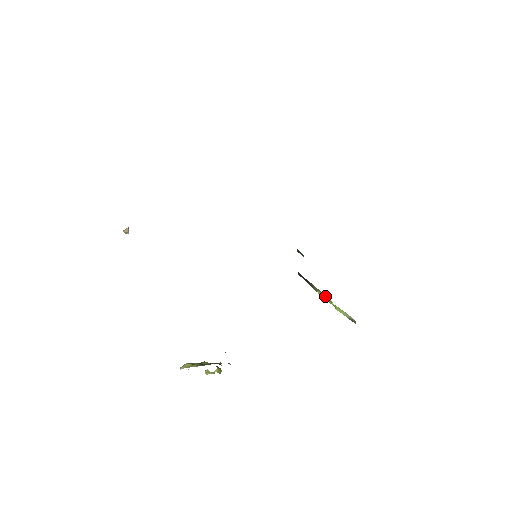
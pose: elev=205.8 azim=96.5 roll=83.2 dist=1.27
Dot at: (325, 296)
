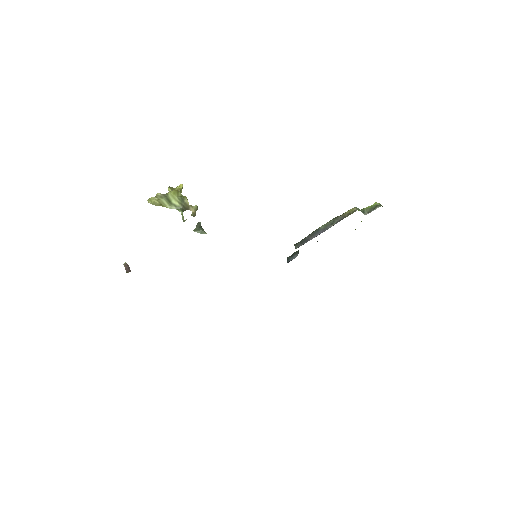
Dot at: occluded
